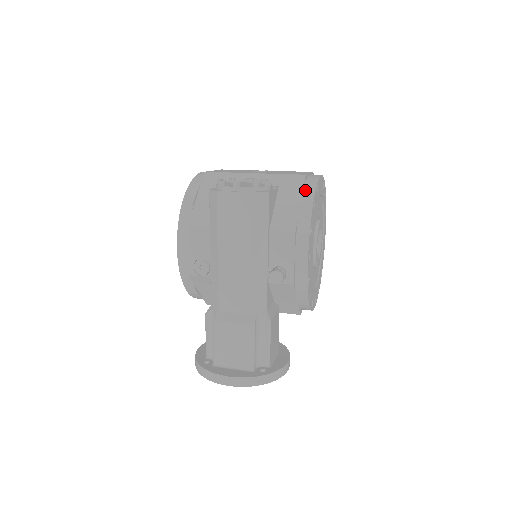
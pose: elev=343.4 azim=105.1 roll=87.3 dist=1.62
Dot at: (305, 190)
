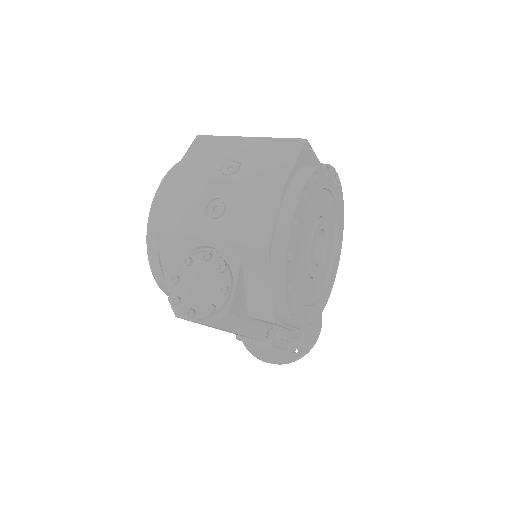
Dot at: (273, 273)
